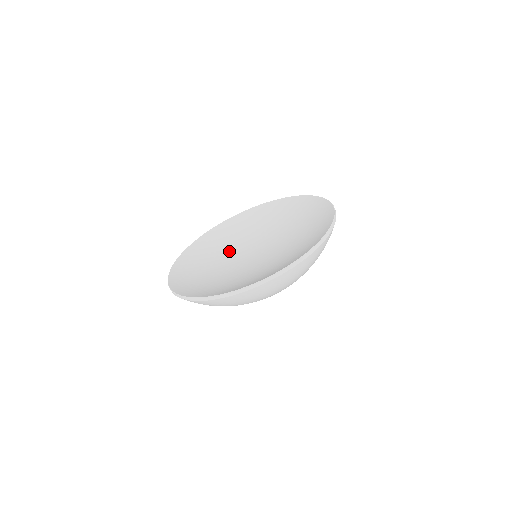
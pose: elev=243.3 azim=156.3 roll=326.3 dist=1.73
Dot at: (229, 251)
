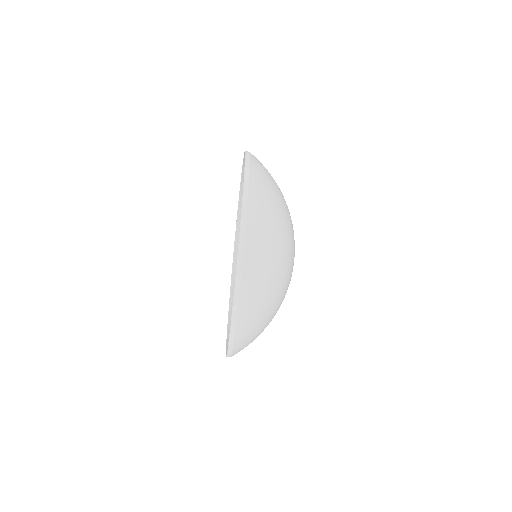
Dot at: occluded
